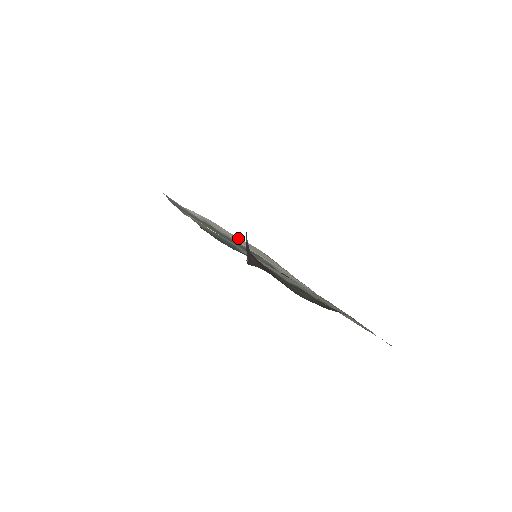
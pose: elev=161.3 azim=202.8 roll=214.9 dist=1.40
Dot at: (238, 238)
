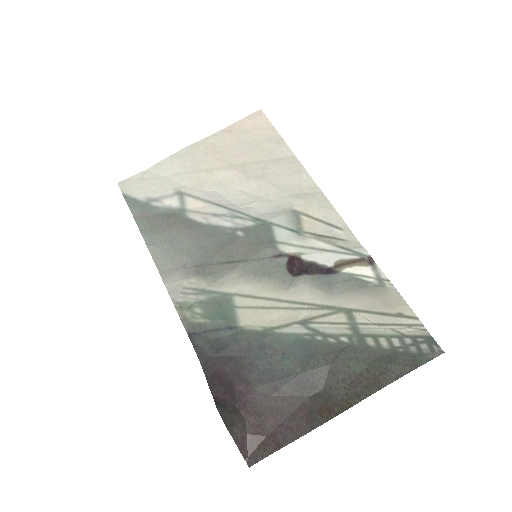
Dot at: (226, 140)
